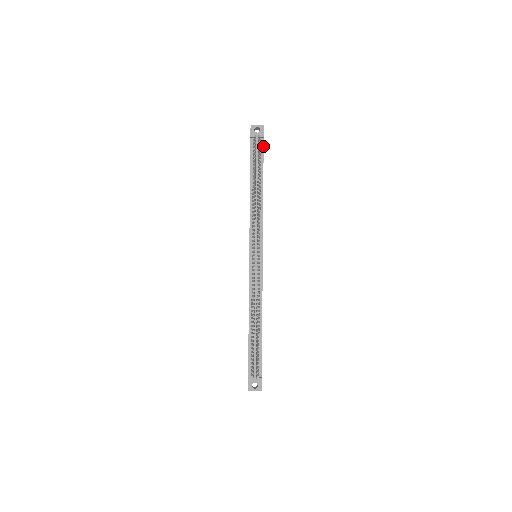
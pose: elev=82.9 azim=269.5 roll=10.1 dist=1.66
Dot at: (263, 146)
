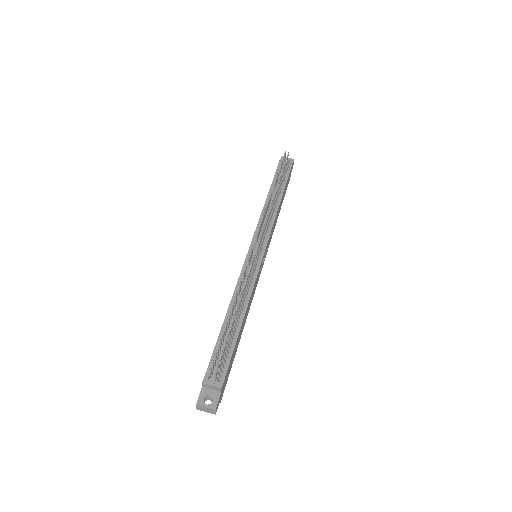
Dot at: (290, 169)
